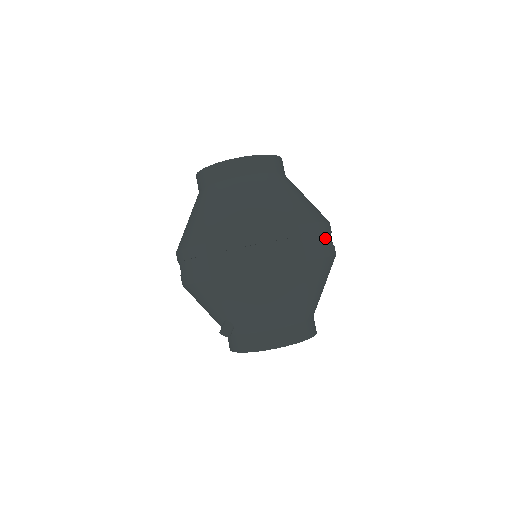
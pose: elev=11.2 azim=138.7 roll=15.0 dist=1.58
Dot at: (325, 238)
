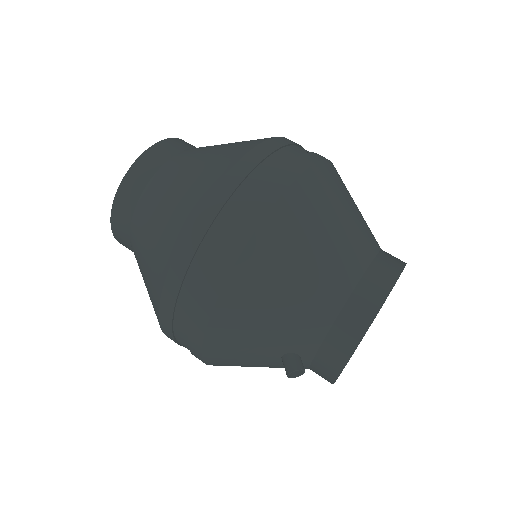
Dot at: (288, 153)
